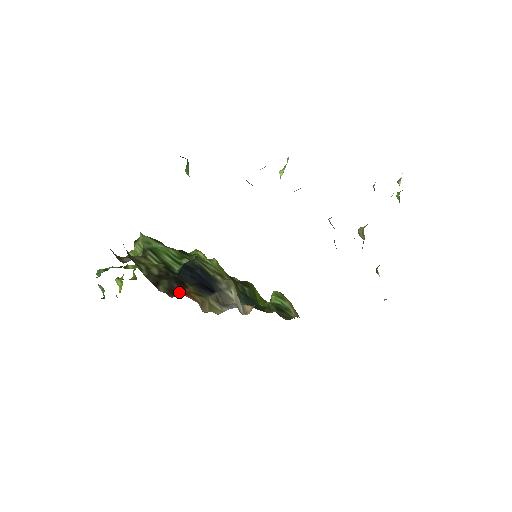
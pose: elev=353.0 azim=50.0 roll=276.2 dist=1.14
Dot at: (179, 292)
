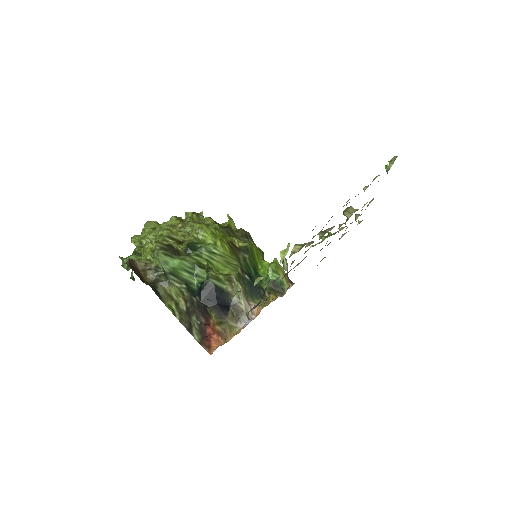
Dot at: (207, 331)
